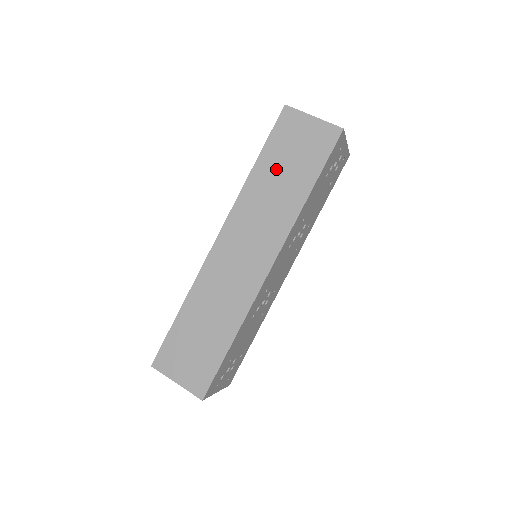
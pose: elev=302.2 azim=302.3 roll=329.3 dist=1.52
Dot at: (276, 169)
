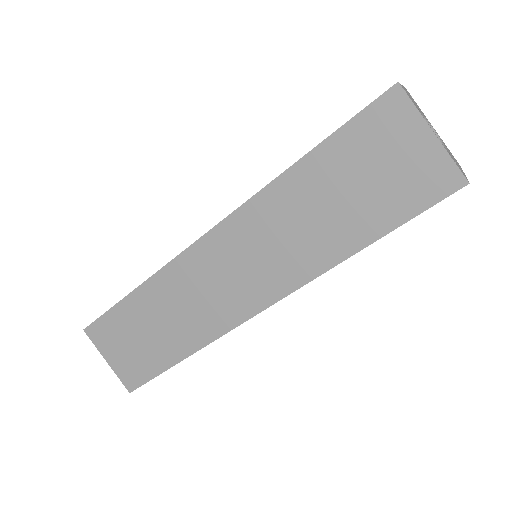
Dot at: (328, 186)
